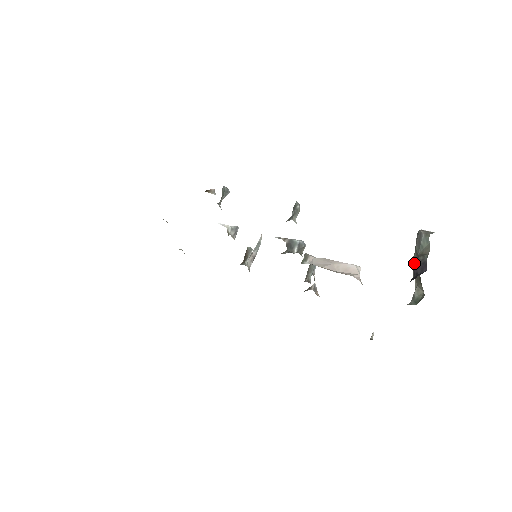
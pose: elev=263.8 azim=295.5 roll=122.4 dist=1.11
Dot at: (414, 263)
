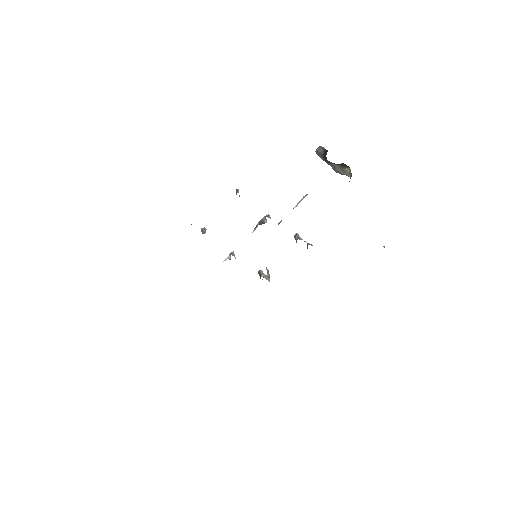
Dot at: (324, 159)
